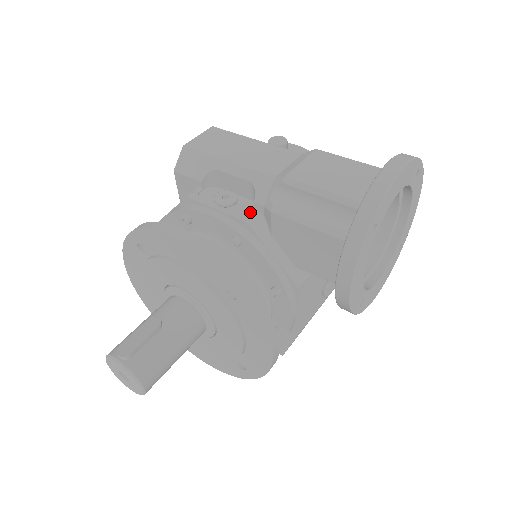
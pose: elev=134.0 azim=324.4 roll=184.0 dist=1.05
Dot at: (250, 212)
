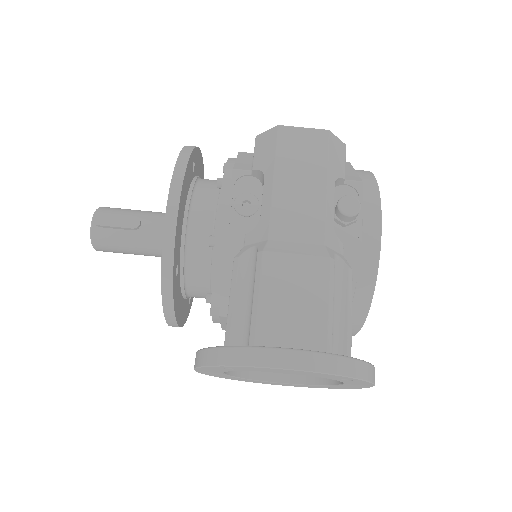
Dot at: (241, 236)
